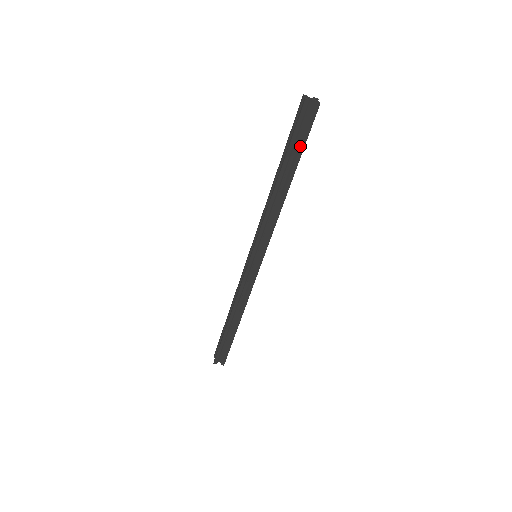
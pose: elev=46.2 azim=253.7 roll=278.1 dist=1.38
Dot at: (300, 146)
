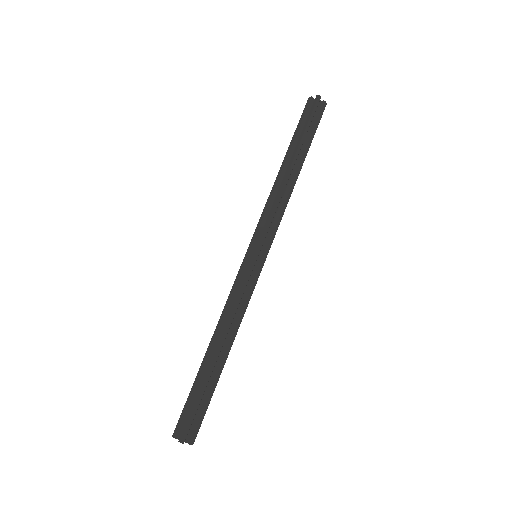
Dot at: (311, 135)
